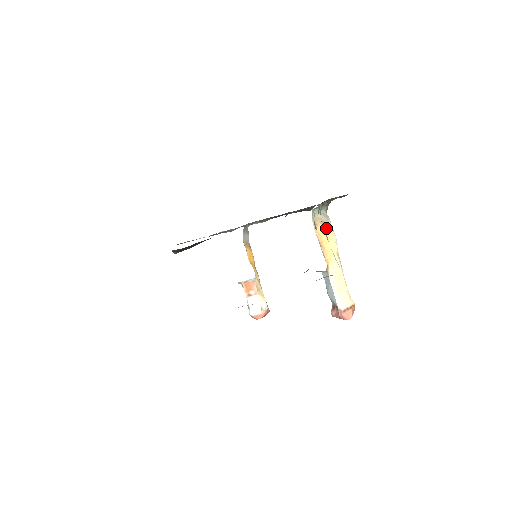
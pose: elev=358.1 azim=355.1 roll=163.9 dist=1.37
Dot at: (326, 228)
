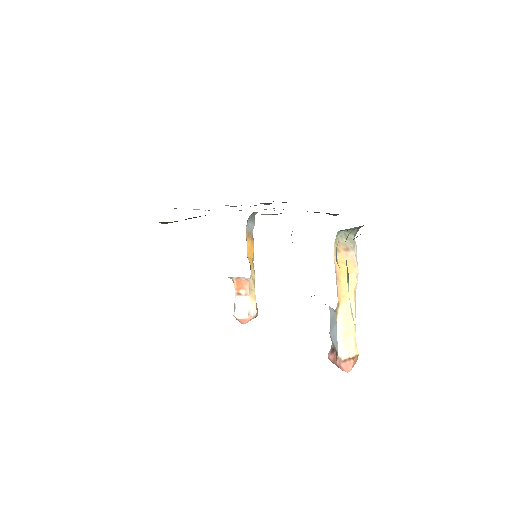
Dot at: (349, 257)
